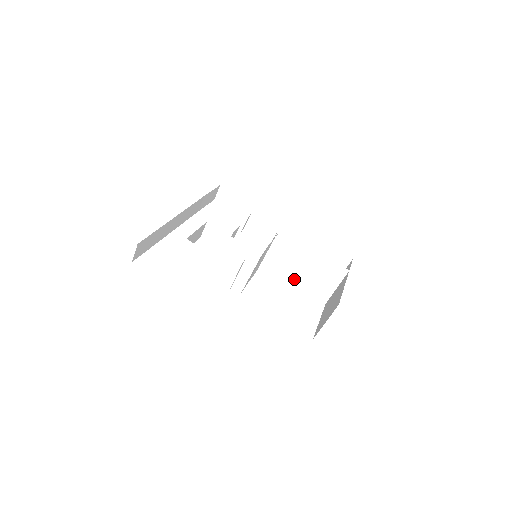
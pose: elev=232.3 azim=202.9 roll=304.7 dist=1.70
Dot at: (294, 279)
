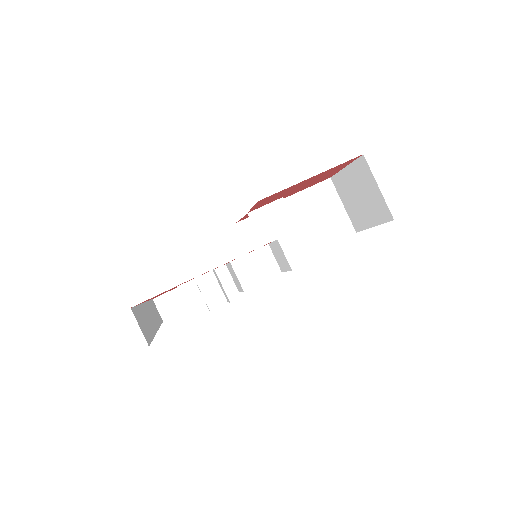
Dot at: (309, 247)
